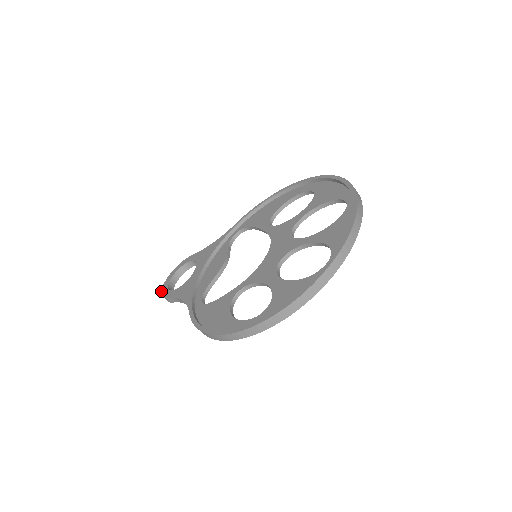
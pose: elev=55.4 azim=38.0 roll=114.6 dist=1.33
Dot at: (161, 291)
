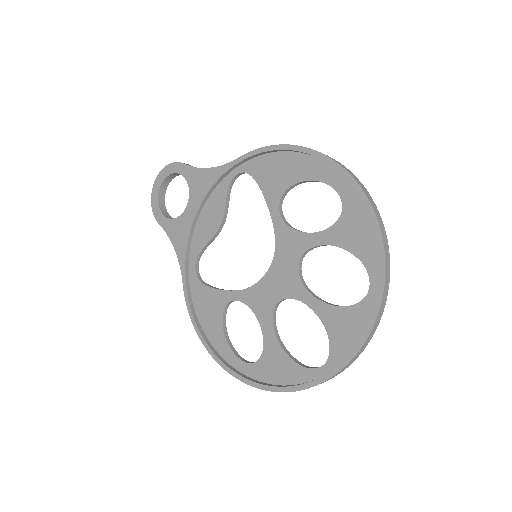
Dot at: (151, 201)
